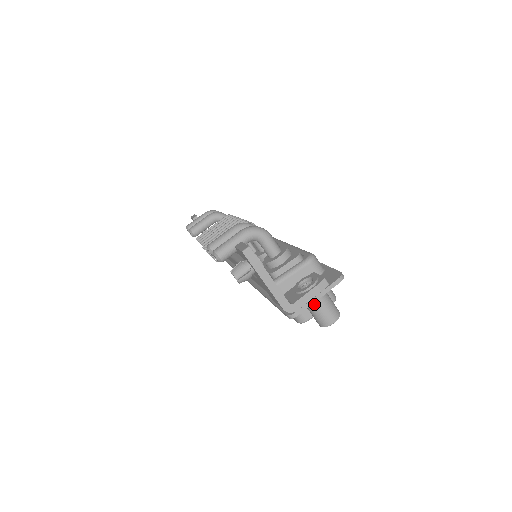
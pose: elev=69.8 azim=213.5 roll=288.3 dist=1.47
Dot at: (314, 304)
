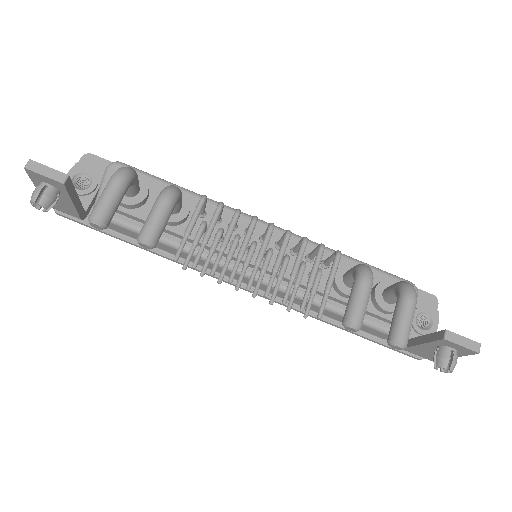
Dot at: occluded
